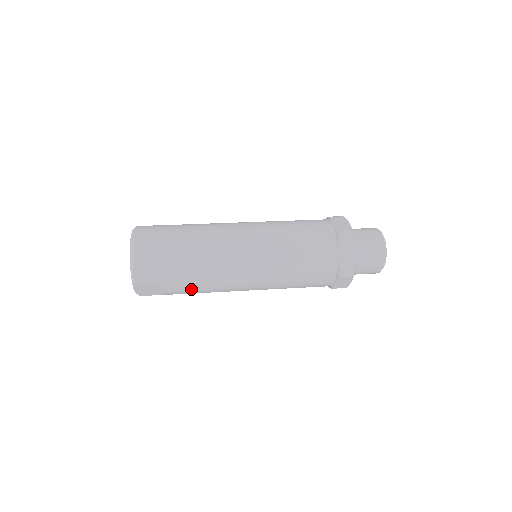
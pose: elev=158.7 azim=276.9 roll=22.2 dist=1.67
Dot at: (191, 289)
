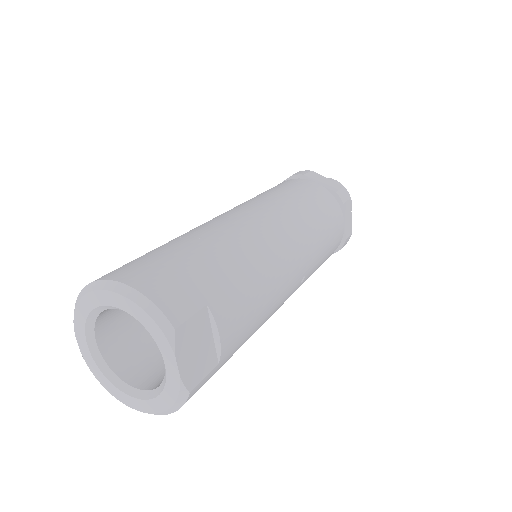
Dot at: (249, 302)
